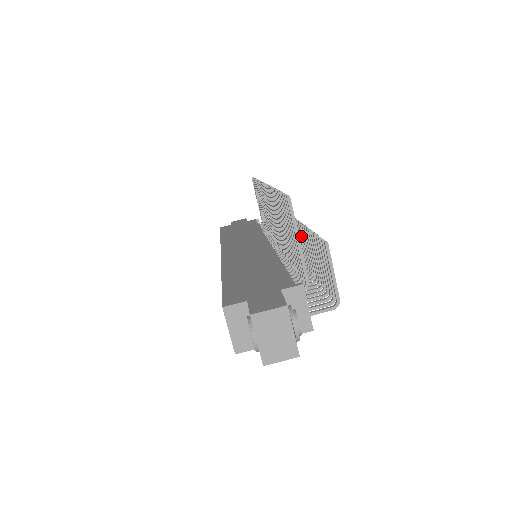
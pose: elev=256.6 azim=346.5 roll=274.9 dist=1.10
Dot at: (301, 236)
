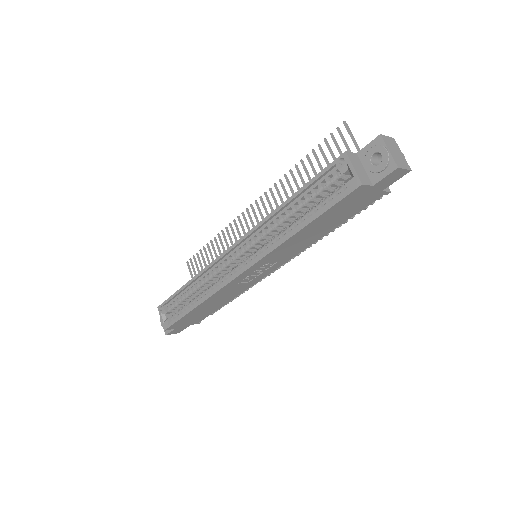
Dot at: occluded
